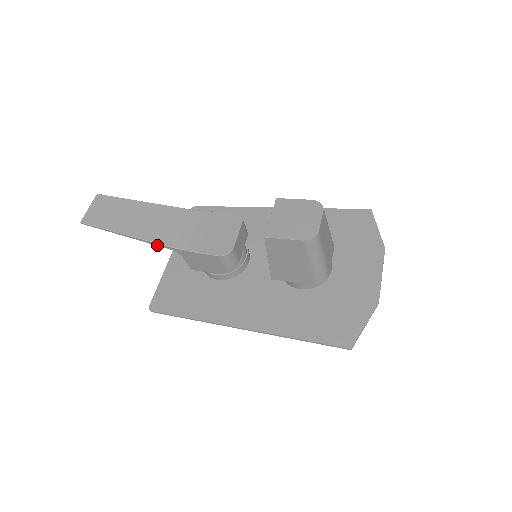
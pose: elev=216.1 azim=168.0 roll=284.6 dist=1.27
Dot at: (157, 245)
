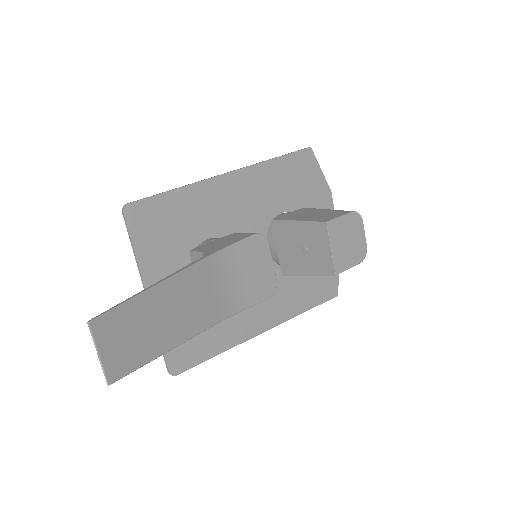
Dot at: (205, 328)
